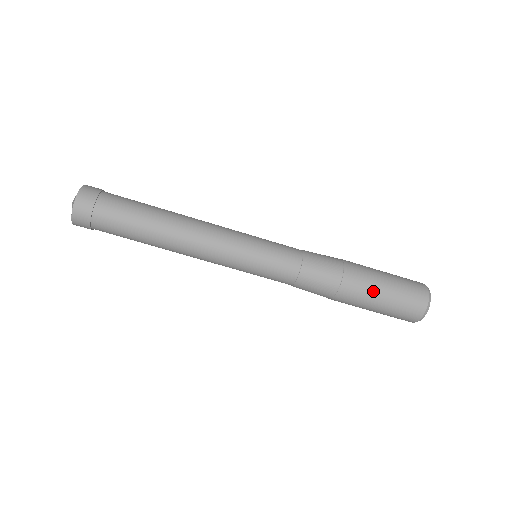
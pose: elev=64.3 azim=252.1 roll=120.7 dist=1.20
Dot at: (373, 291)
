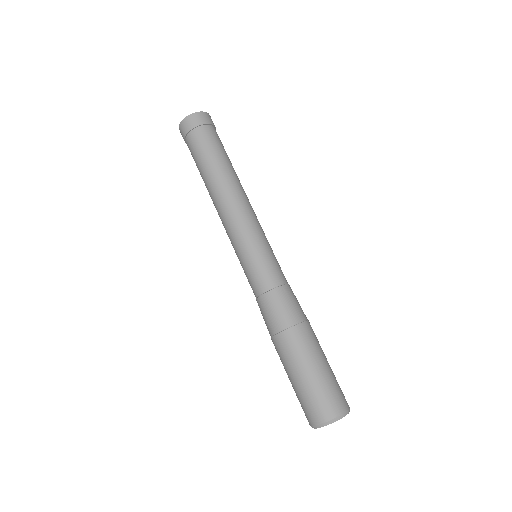
Dot at: (308, 358)
